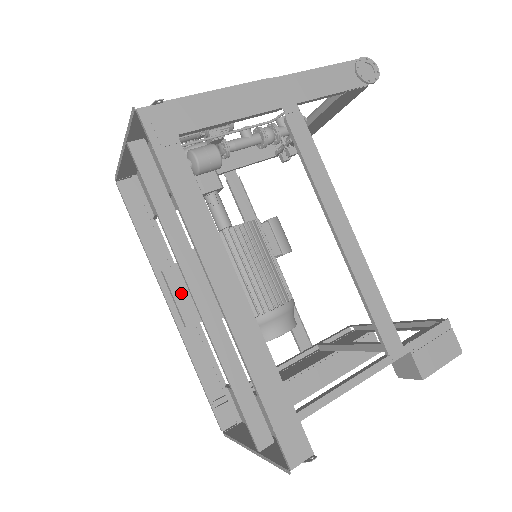
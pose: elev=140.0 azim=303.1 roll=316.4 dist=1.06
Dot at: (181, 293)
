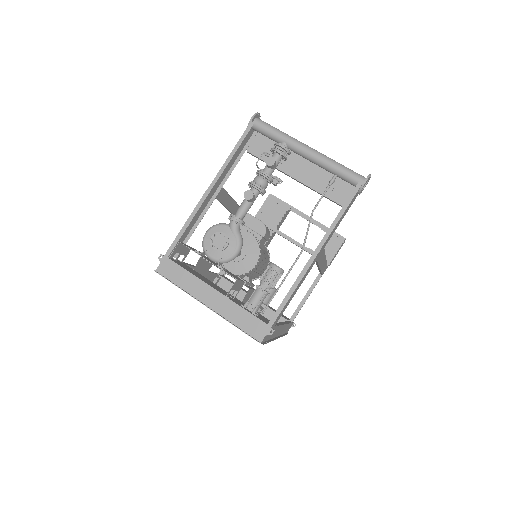
Dot at: (199, 273)
